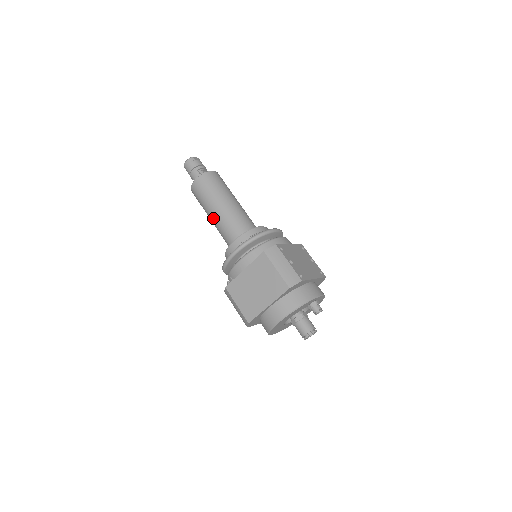
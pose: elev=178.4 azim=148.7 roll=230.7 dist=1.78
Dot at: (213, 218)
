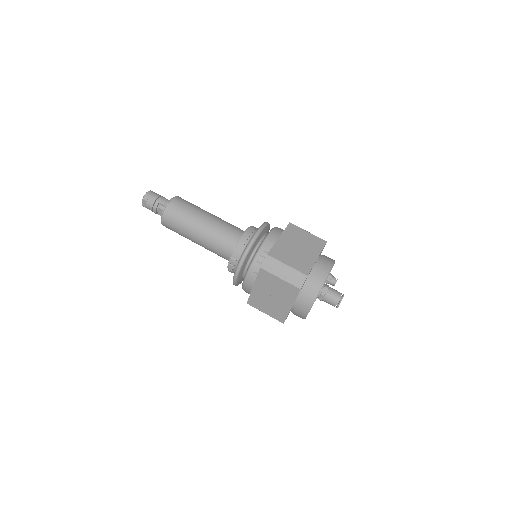
Dot at: (206, 224)
